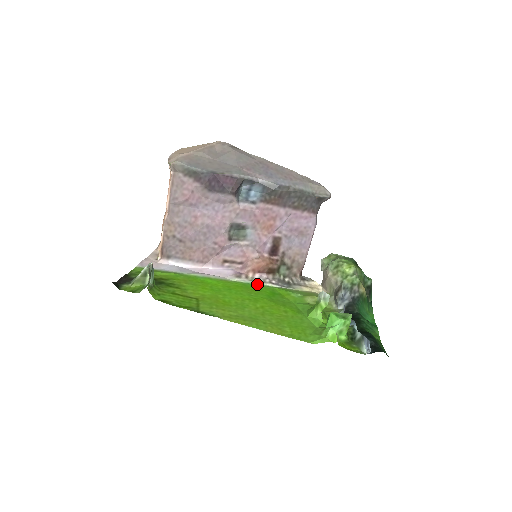
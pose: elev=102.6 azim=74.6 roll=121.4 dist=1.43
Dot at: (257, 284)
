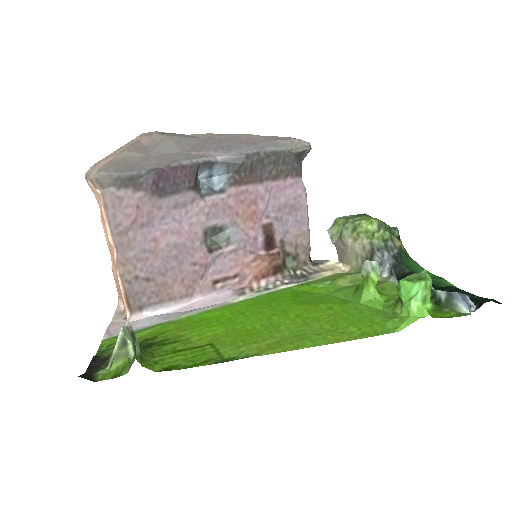
Dot at: (269, 293)
